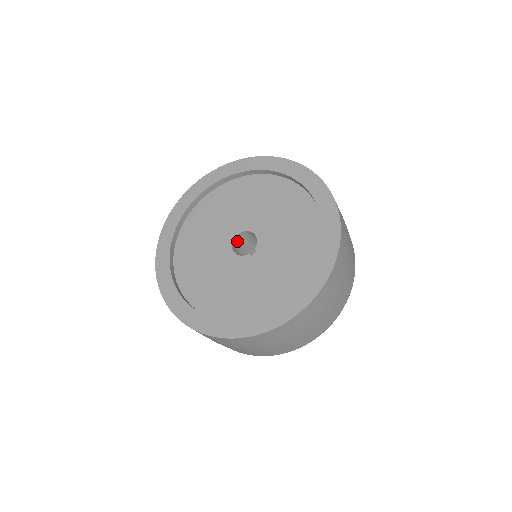
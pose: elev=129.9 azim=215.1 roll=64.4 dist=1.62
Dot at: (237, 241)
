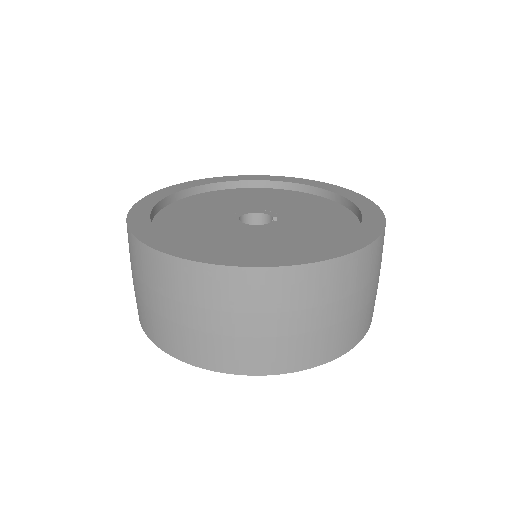
Dot at: occluded
